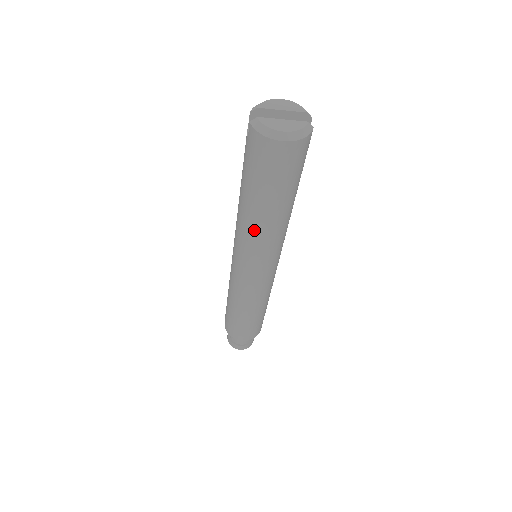
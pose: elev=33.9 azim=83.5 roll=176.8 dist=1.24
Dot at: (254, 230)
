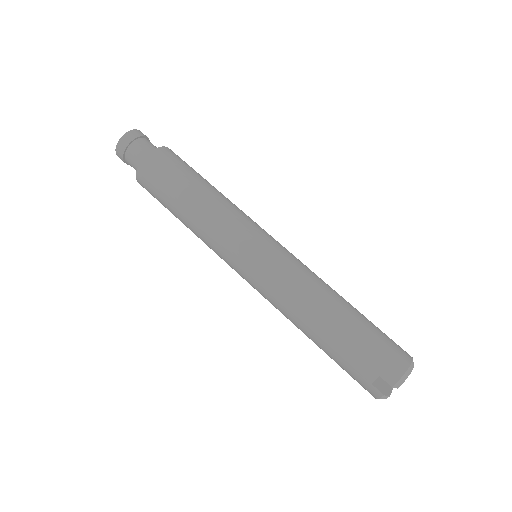
Dot at: occluded
